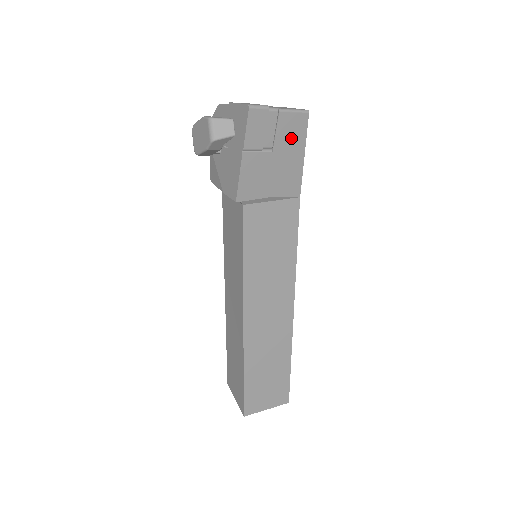
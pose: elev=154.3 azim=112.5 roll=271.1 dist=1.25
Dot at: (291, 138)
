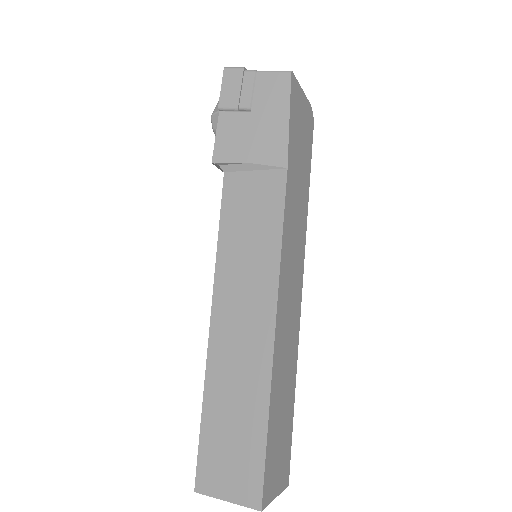
Dot at: (272, 99)
